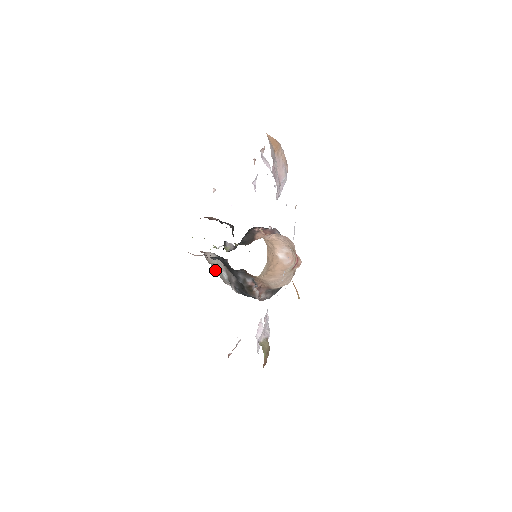
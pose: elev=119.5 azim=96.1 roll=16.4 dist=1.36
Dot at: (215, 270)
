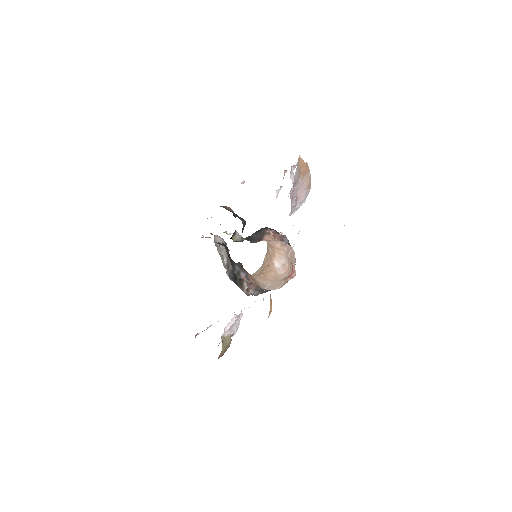
Dot at: (219, 252)
